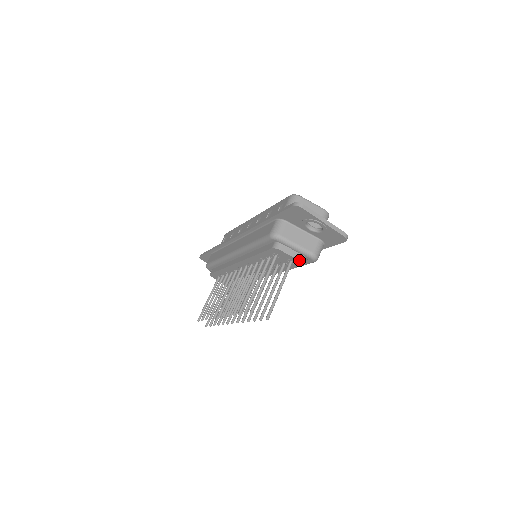
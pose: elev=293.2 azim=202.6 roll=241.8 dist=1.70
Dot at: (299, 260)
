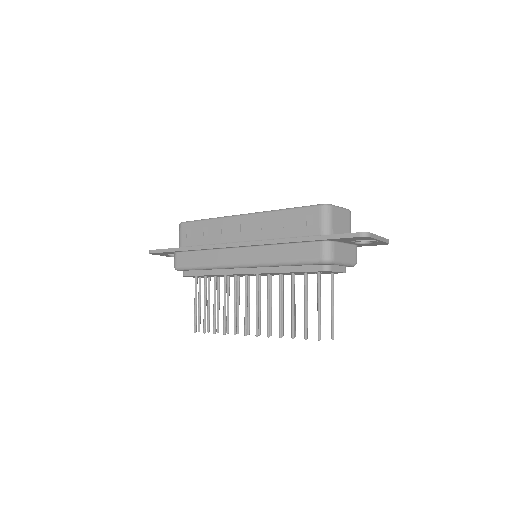
Dot at: (345, 272)
